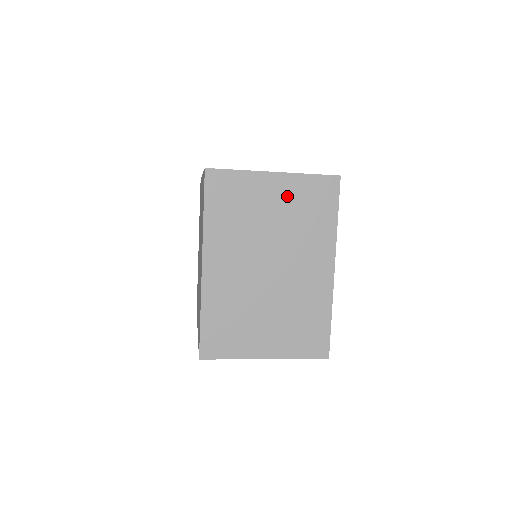
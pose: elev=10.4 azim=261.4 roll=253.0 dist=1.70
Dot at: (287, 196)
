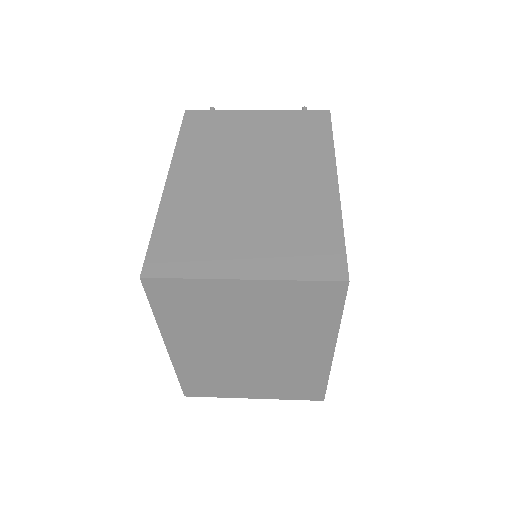
Dot at: (265, 300)
